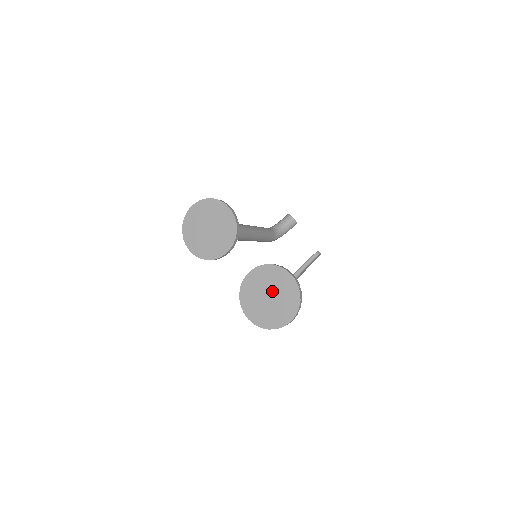
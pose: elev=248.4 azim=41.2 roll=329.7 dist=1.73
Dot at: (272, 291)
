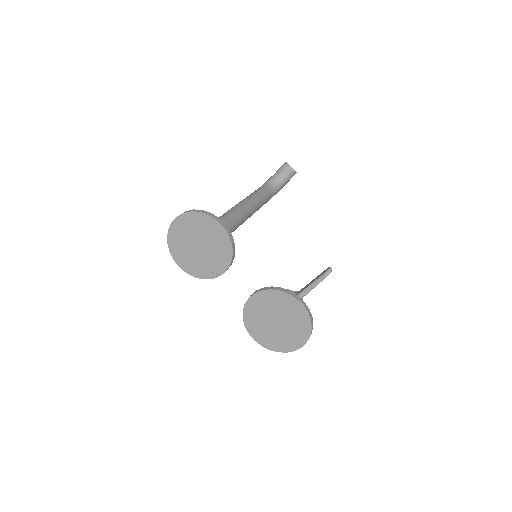
Dot at: (279, 317)
